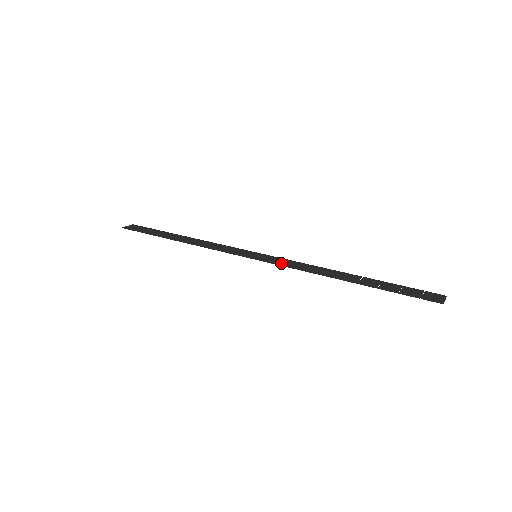
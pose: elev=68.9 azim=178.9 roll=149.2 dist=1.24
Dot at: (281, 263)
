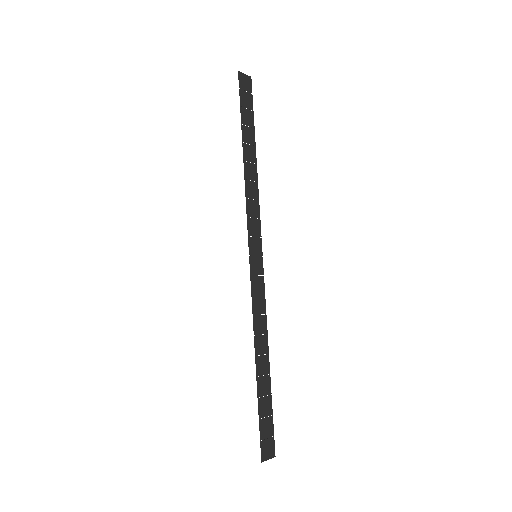
Dot at: (255, 289)
